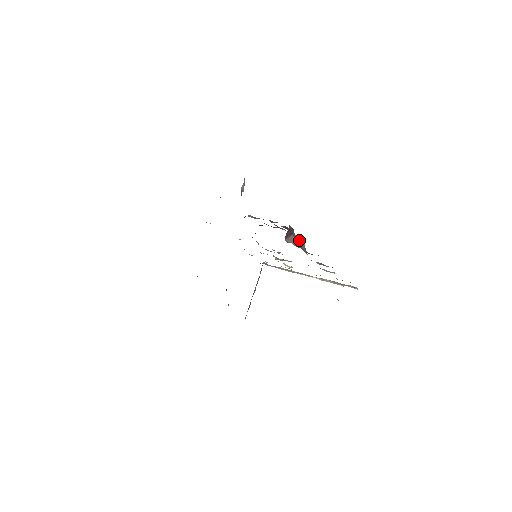
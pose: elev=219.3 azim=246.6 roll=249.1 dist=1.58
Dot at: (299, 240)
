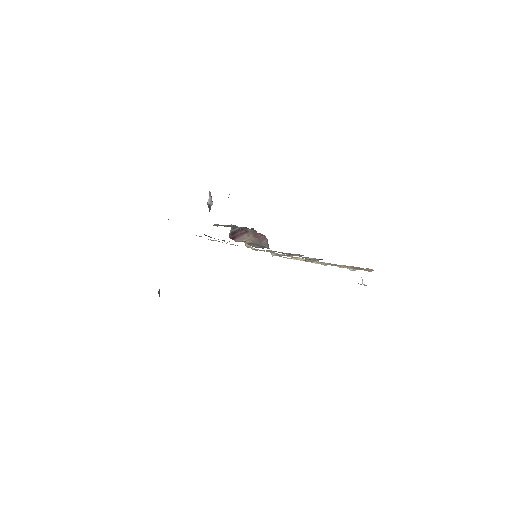
Dot at: (258, 237)
